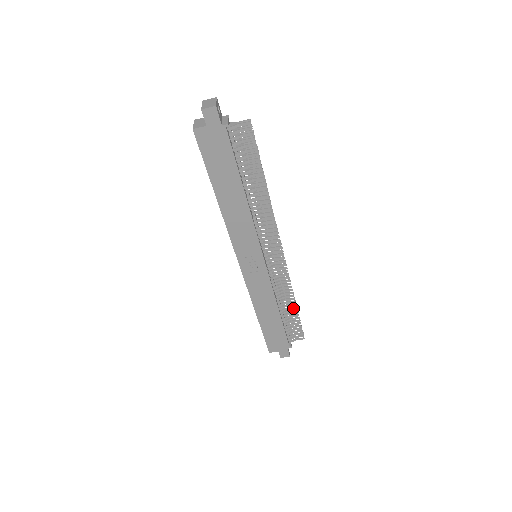
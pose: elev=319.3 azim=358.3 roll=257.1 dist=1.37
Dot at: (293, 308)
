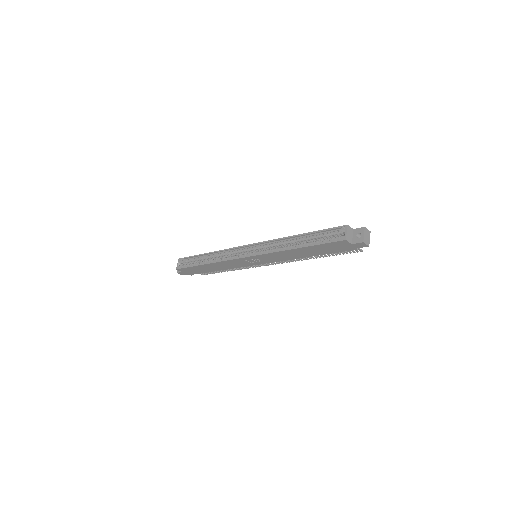
Dot at: (226, 270)
